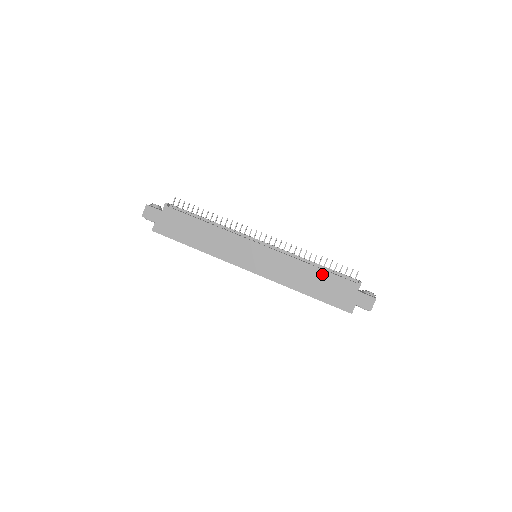
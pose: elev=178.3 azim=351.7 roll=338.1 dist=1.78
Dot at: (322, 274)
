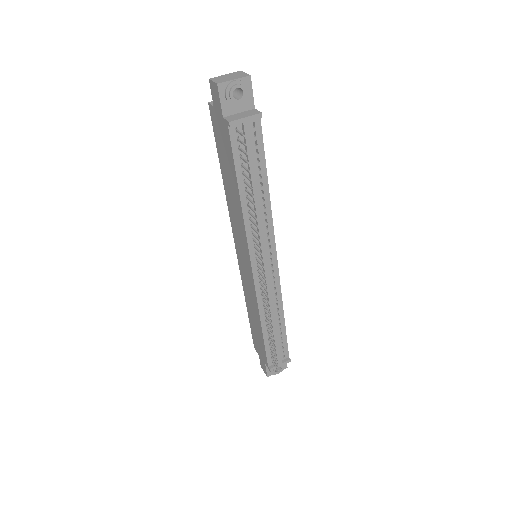
Dot at: (261, 334)
